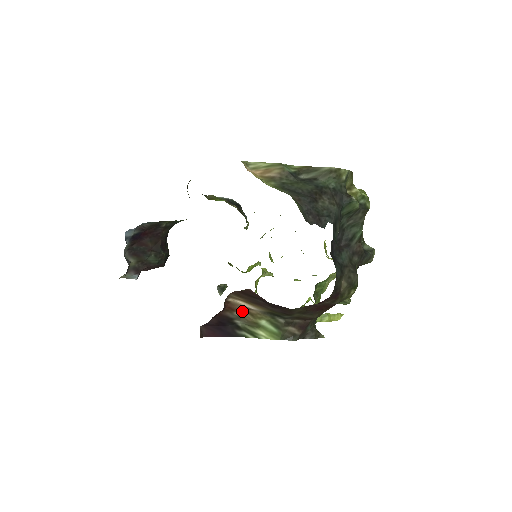
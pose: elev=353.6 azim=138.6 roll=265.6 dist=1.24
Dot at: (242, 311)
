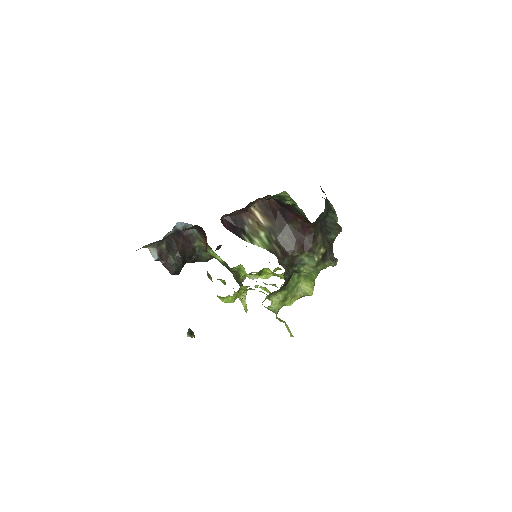
Dot at: (254, 221)
